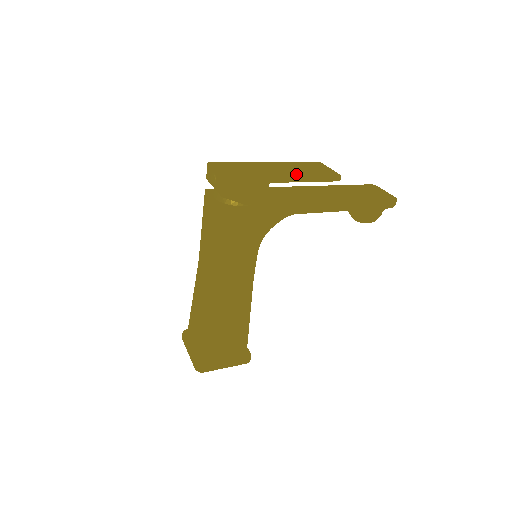
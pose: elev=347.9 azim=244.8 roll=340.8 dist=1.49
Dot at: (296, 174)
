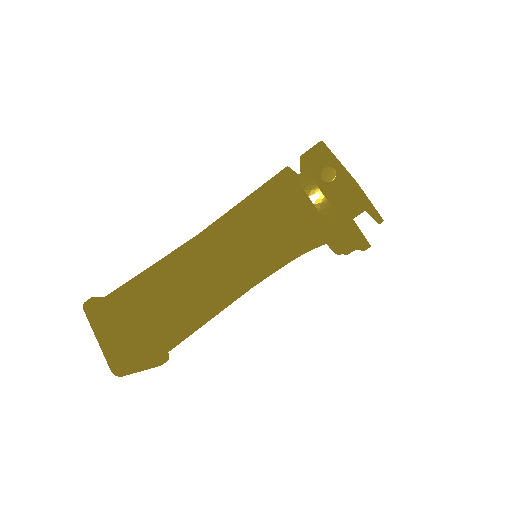
Dot at: (371, 205)
